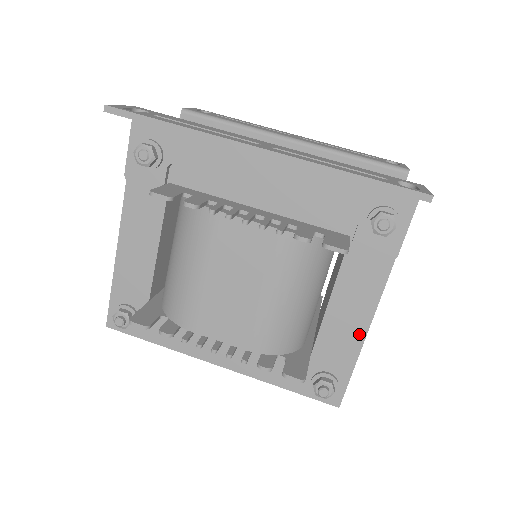
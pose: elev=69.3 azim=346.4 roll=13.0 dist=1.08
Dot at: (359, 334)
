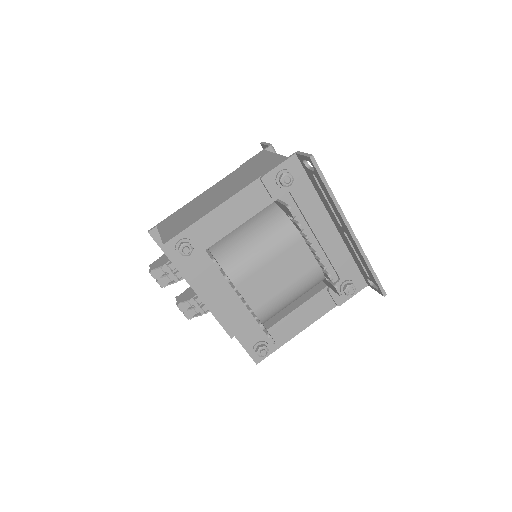
Dot at: (296, 331)
